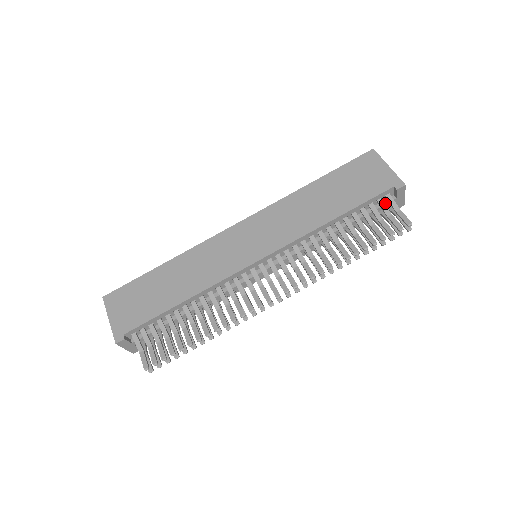
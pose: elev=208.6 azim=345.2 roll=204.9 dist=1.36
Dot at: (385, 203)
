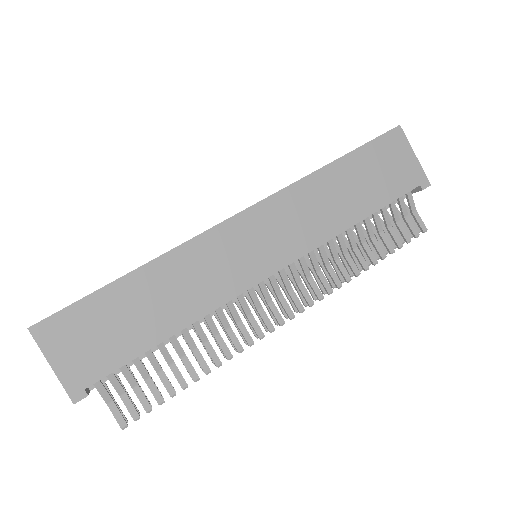
Dot at: occluded
